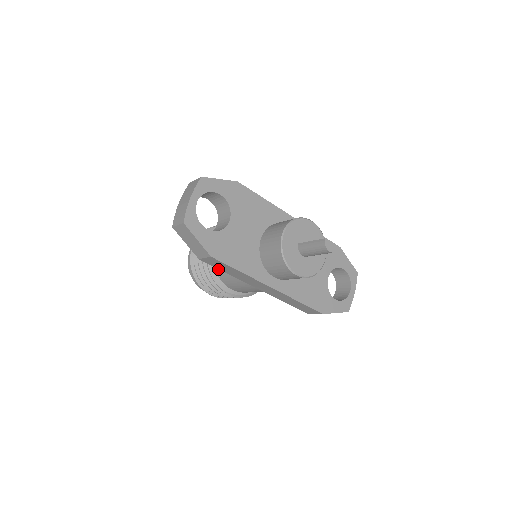
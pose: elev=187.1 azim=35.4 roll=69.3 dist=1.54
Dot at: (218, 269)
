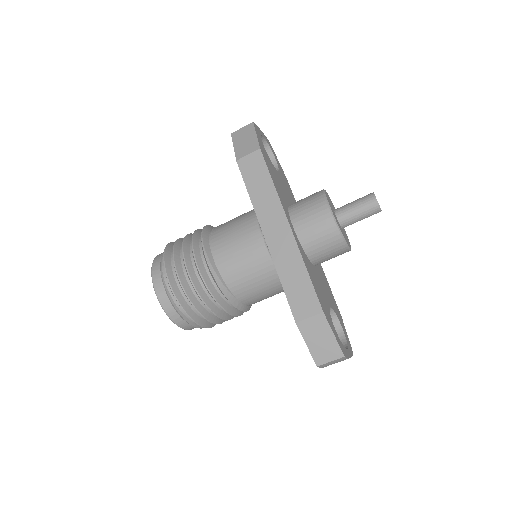
Dot at: (216, 230)
